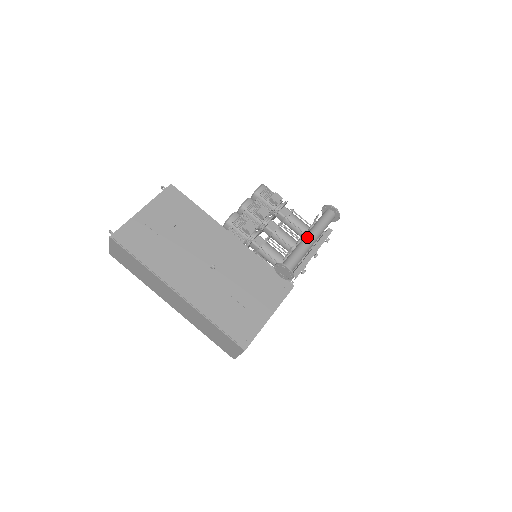
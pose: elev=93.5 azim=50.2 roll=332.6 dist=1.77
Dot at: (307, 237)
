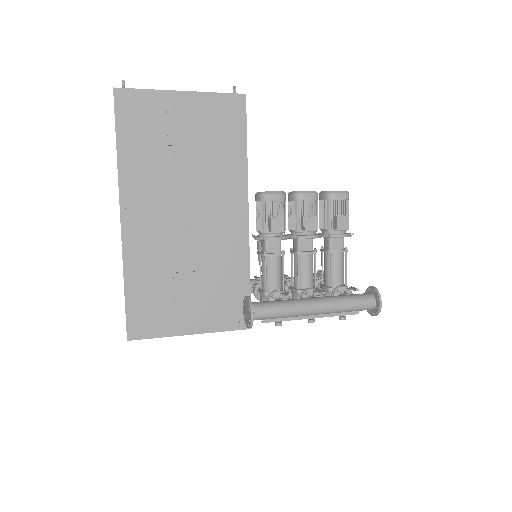
Dot at: (314, 302)
